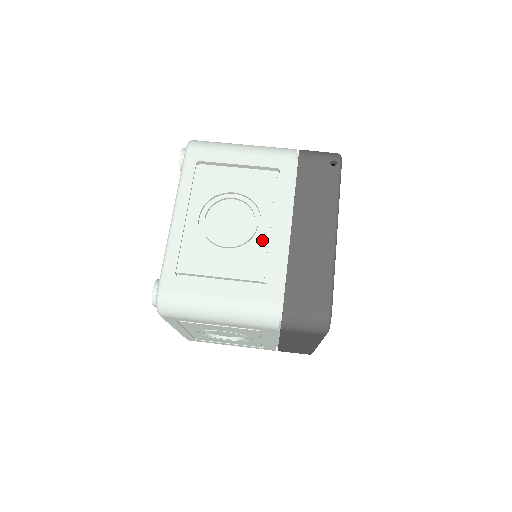
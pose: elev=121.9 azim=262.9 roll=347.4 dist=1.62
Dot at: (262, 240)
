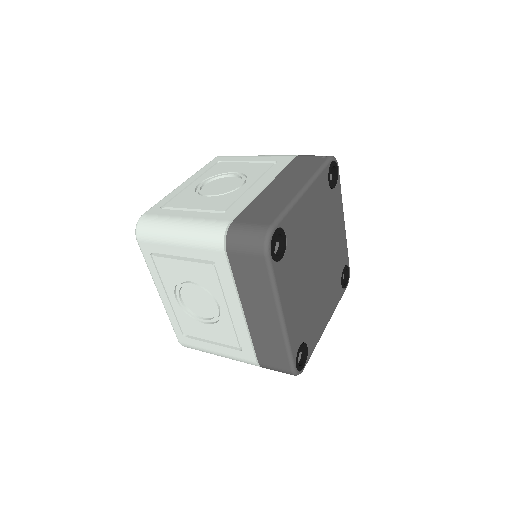
Dot at: (239, 192)
